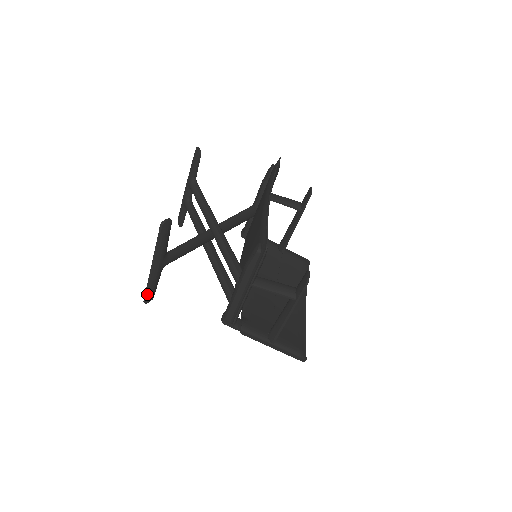
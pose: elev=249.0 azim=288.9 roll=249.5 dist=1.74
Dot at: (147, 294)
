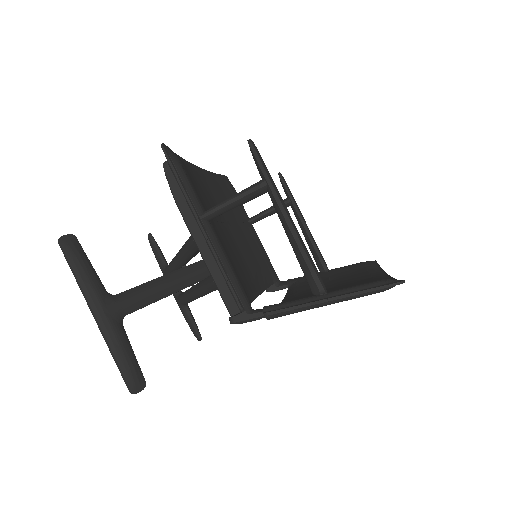
Dot at: (122, 372)
